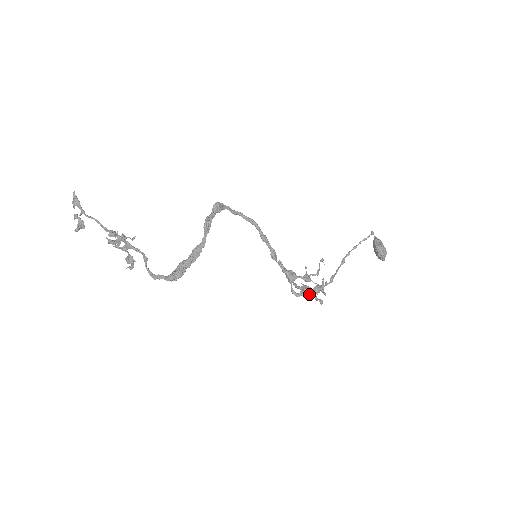
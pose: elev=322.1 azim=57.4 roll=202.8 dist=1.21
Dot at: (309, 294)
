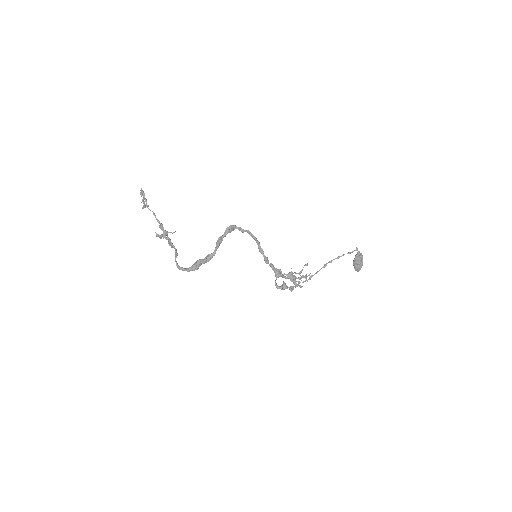
Dot at: occluded
